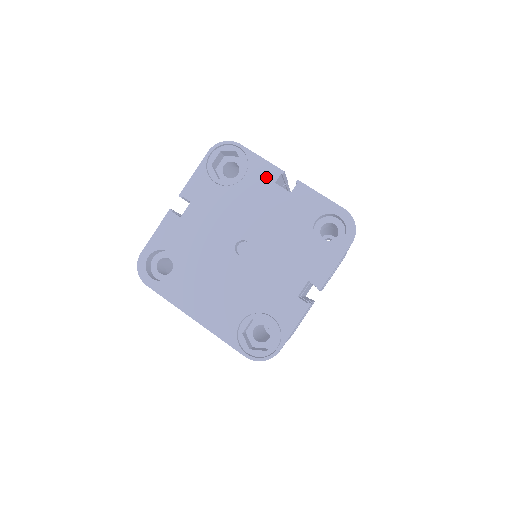
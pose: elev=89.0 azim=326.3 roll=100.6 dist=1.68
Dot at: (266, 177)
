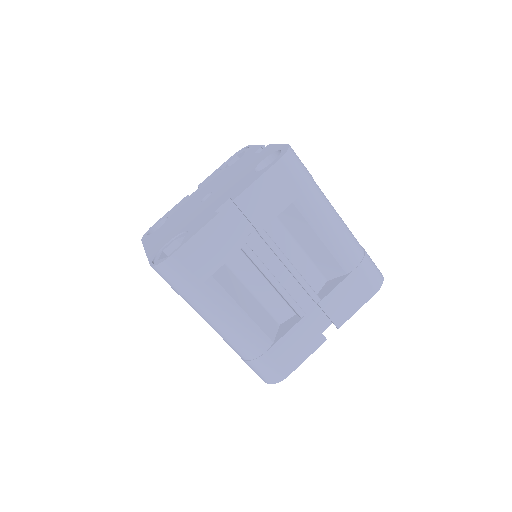
Dot at: (251, 153)
